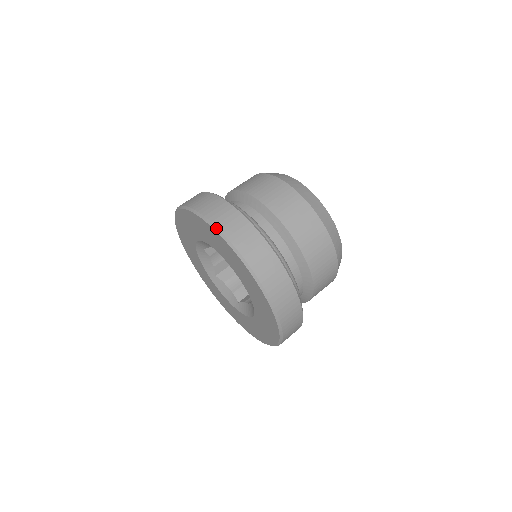
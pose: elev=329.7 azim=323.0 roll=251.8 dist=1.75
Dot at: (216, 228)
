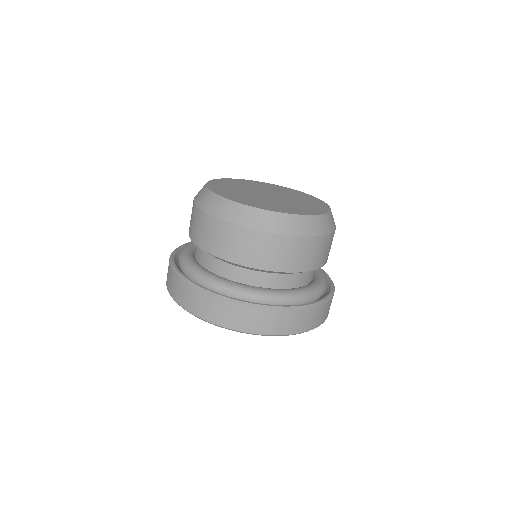
Dot at: (225, 328)
